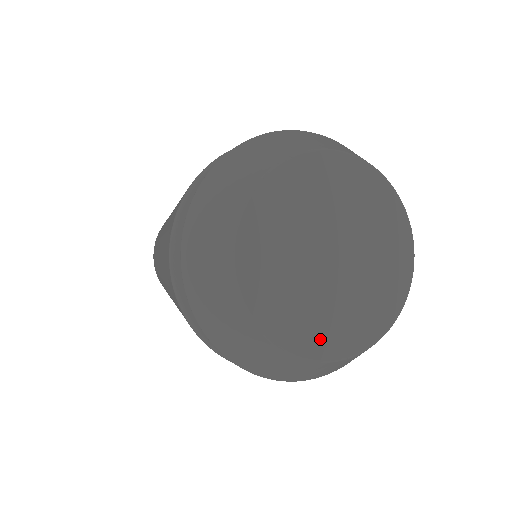
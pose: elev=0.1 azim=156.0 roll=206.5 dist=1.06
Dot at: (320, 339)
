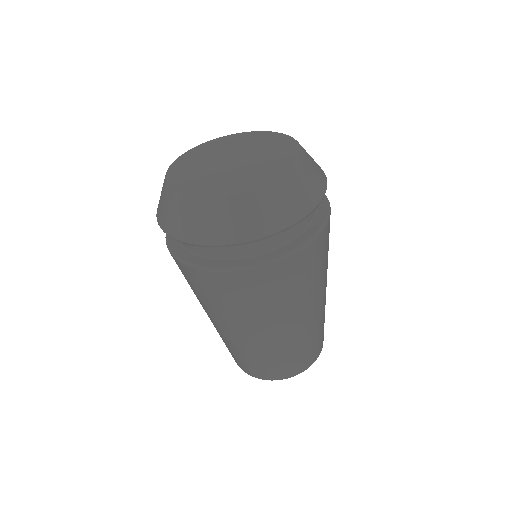
Dot at: (181, 178)
